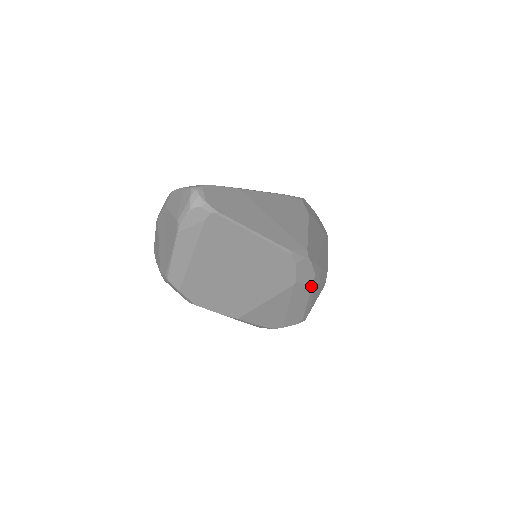
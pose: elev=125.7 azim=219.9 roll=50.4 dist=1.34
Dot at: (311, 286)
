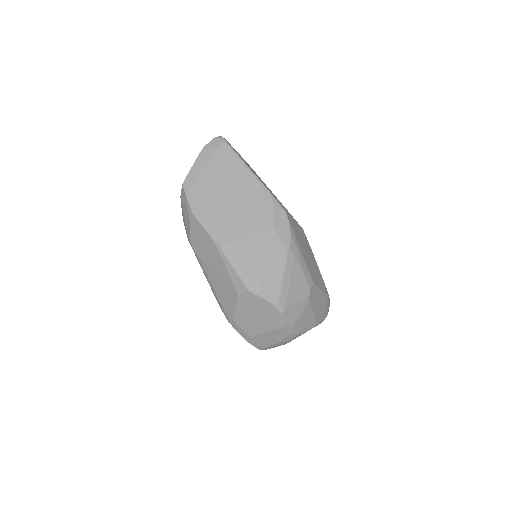
Dot at: (287, 247)
